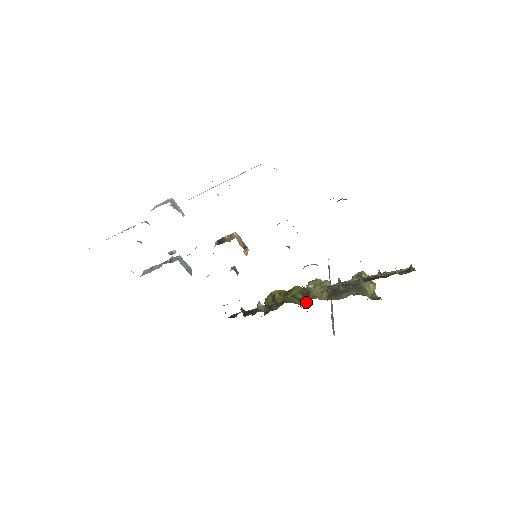
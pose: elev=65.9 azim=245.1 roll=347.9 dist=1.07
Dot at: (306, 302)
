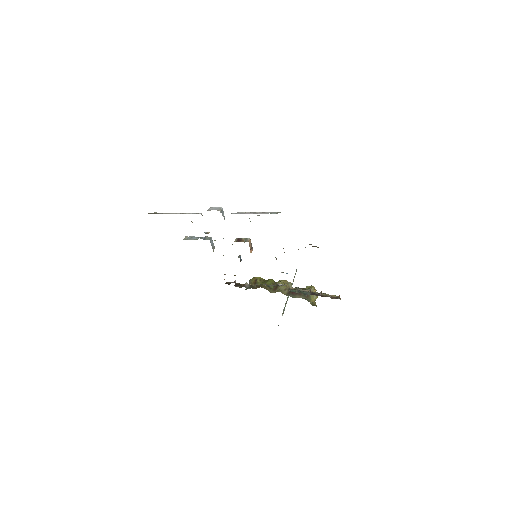
Dot at: (274, 291)
